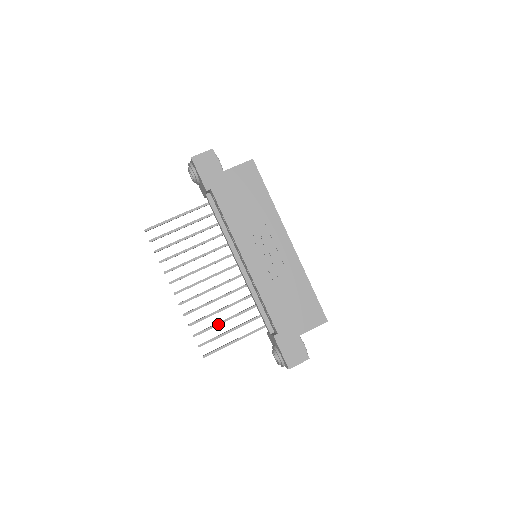
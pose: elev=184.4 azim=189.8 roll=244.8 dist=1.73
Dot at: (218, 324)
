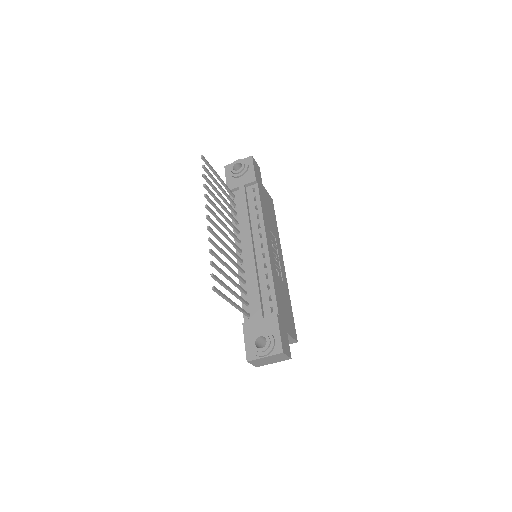
Dot at: (226, 274)
